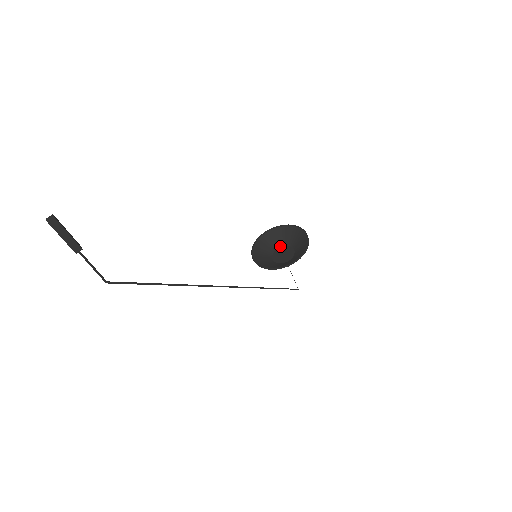
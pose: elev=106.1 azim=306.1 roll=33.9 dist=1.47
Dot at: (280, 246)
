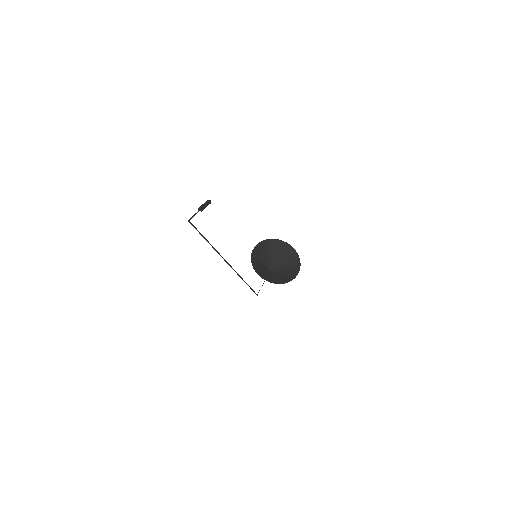
Dot at: (276, 276)
